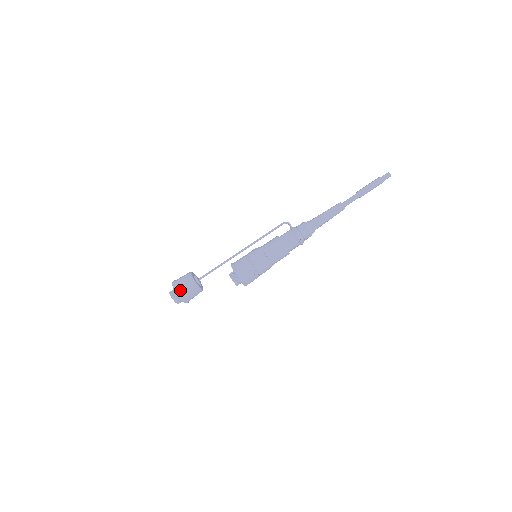
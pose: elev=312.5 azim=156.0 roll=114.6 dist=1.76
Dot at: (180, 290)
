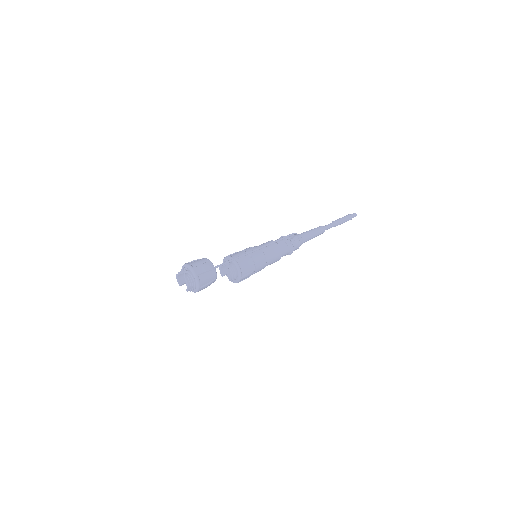
Dot at: (201, 278)
